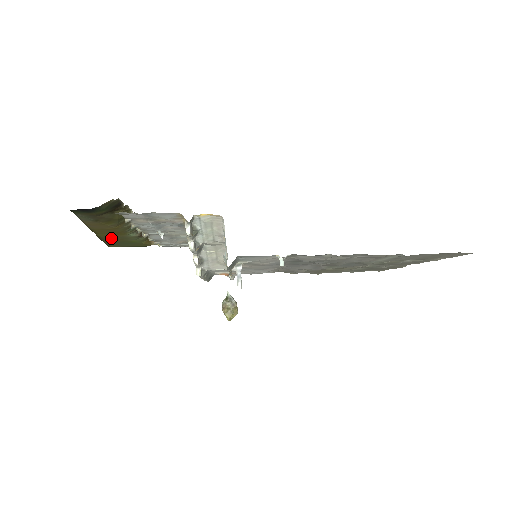
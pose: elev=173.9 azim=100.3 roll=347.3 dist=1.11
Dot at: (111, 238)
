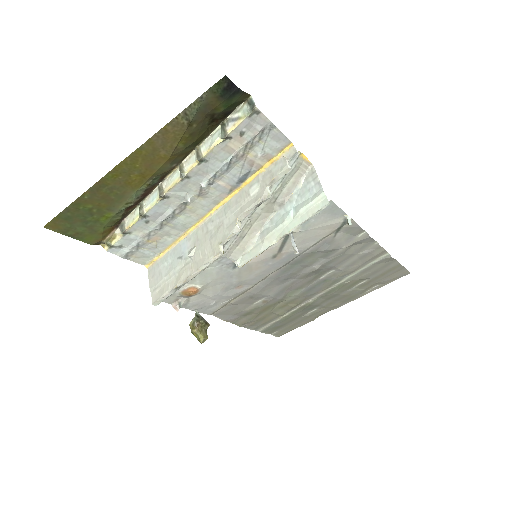
Dot at: (105, 192)
